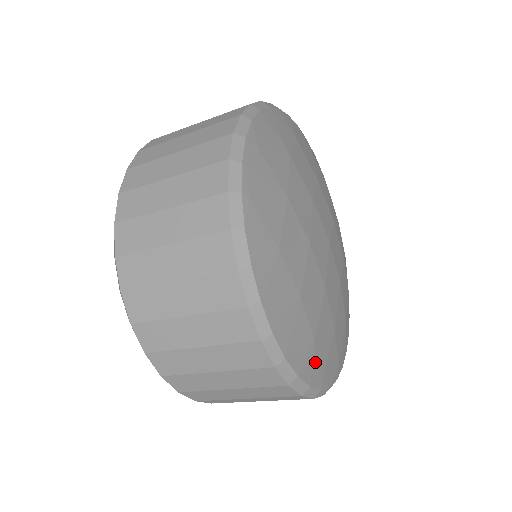
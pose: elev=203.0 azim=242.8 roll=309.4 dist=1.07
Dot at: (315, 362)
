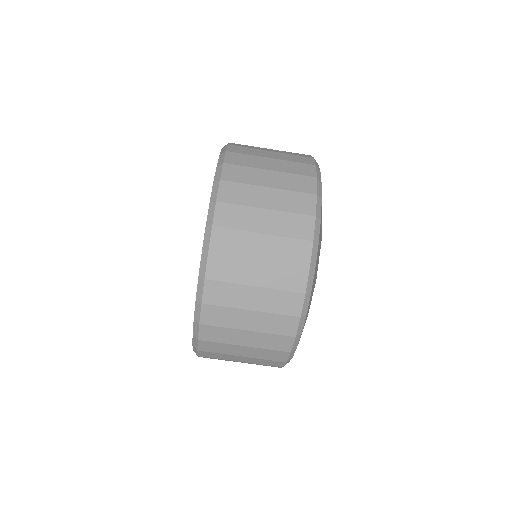
Dot at: occluded
